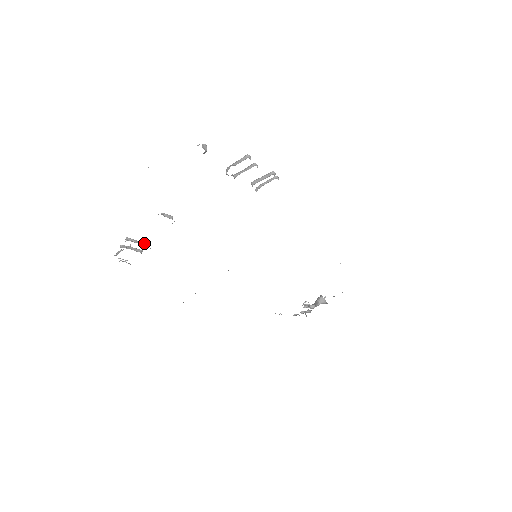
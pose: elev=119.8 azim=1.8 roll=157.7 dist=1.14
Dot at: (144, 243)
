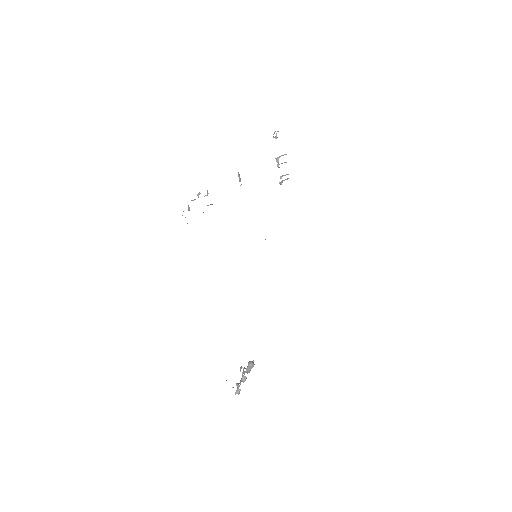
Dot at: occluded
